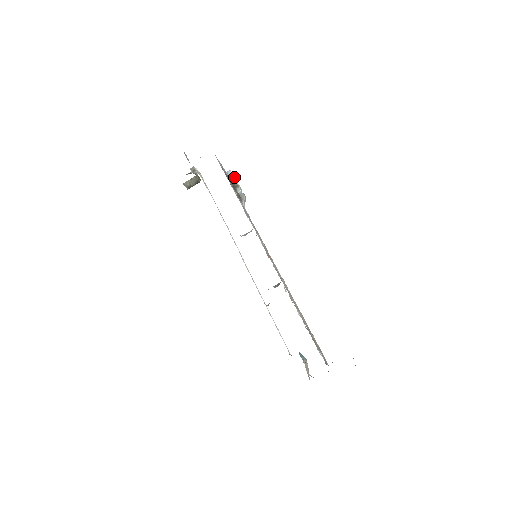
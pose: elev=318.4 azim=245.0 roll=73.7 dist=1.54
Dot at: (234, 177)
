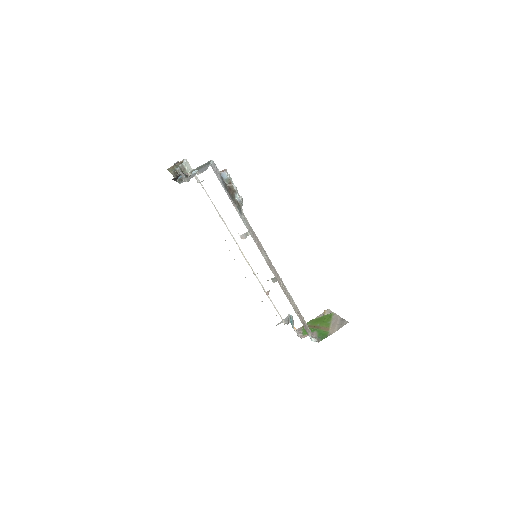
Dot at: (230, 180)
